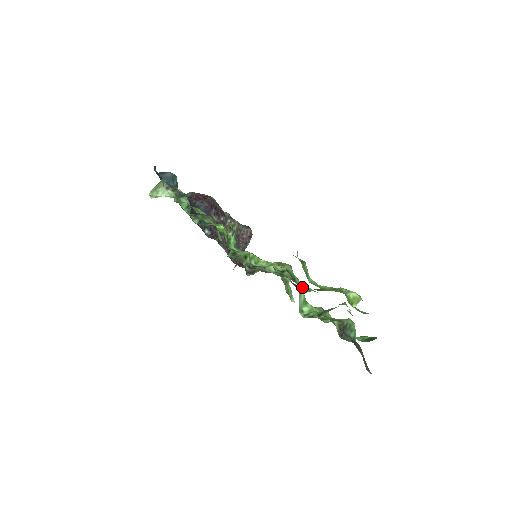
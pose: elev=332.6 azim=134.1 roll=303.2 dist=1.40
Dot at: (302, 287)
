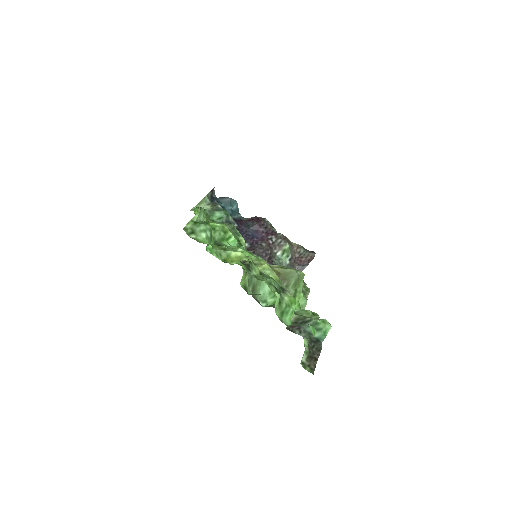
Dot at: occluded
